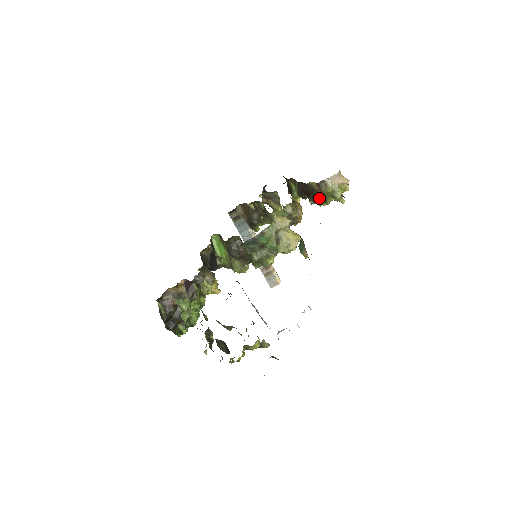
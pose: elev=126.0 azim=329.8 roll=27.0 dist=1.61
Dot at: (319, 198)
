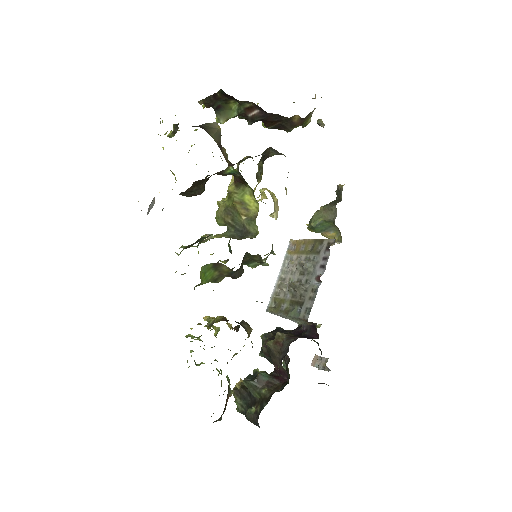
Dot at: occluded
